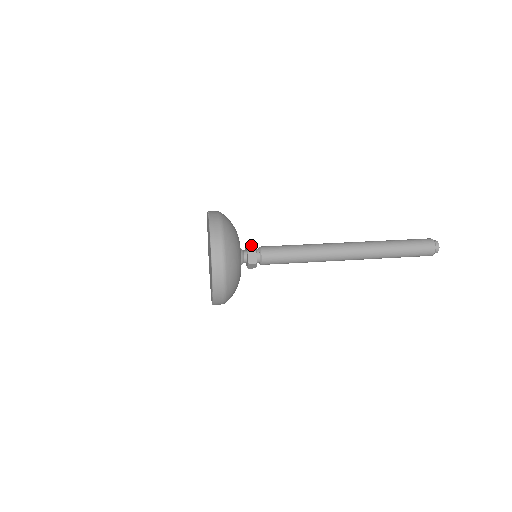
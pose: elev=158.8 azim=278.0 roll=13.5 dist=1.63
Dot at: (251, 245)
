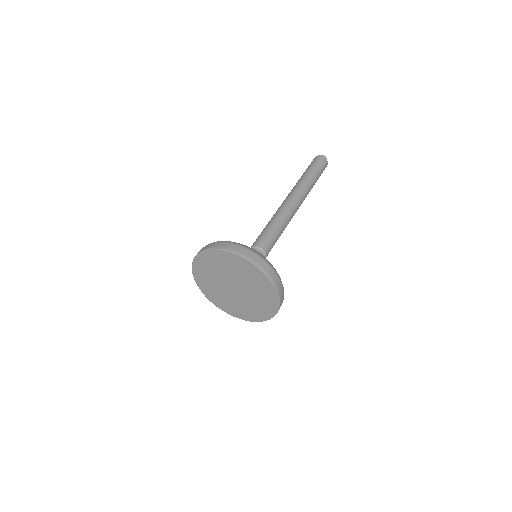
Dot at: occluded
